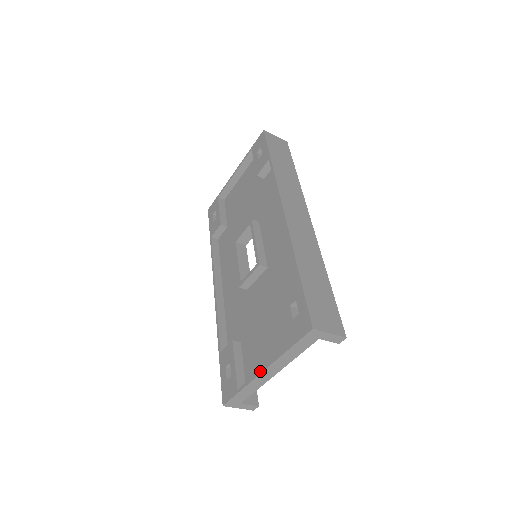
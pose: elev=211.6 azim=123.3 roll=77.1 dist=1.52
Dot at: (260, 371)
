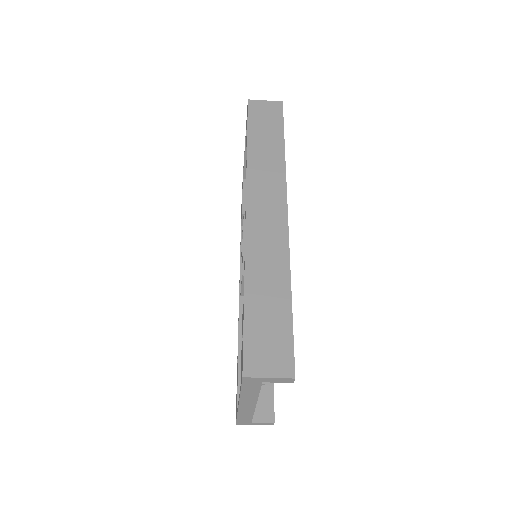
Dot at: (238, 403)
